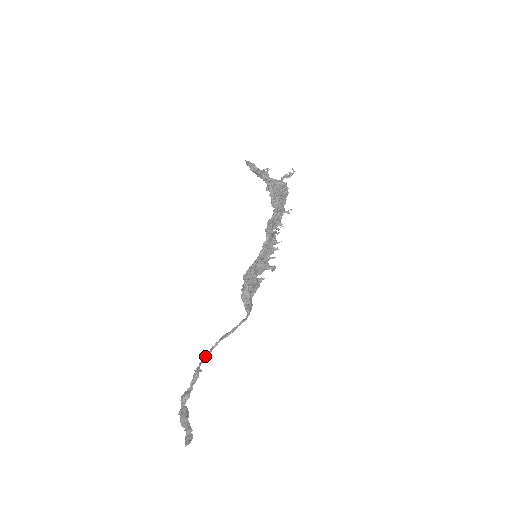
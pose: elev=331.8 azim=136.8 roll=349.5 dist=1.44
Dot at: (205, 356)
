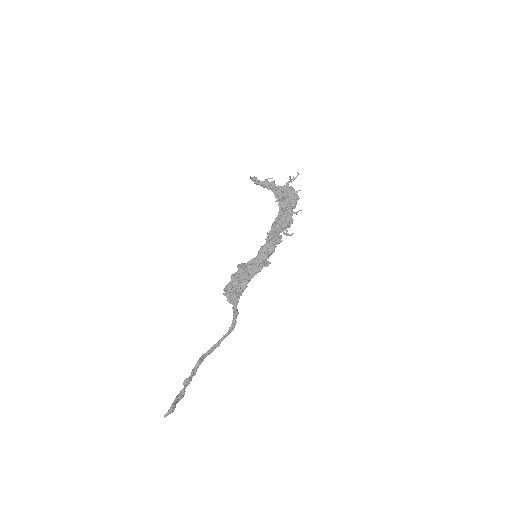
Dot at: (210, 348)
